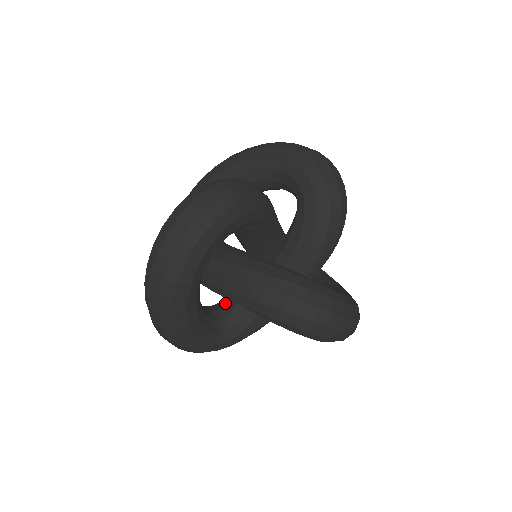
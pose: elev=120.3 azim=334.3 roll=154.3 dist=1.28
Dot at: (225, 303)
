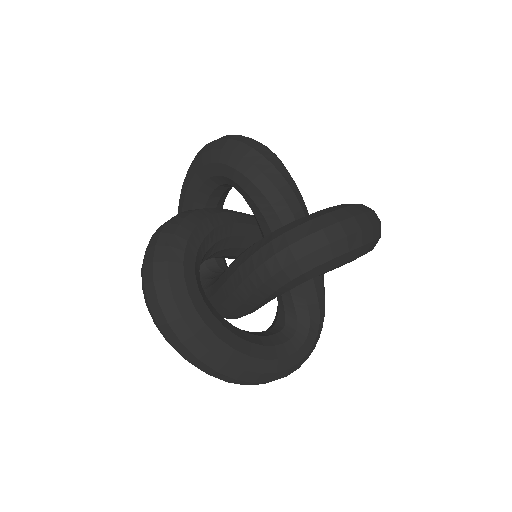
Dot at: (277, 313)
